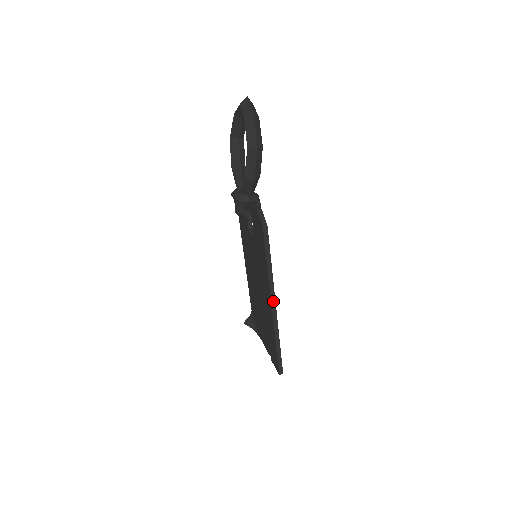
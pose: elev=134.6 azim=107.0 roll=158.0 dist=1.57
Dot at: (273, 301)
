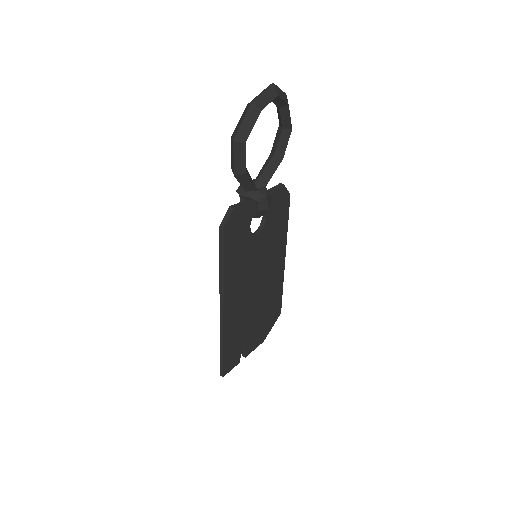
Dot at: (222, 303)
